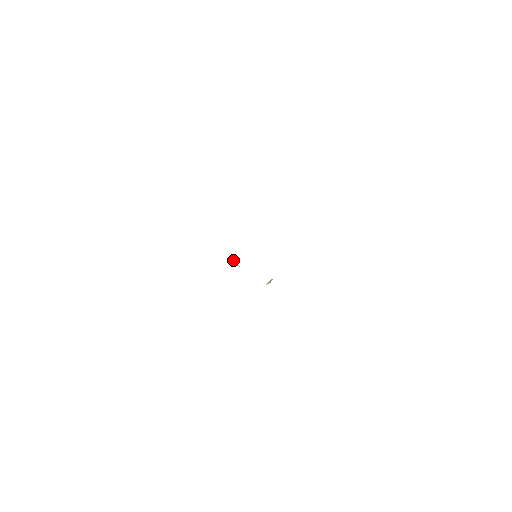
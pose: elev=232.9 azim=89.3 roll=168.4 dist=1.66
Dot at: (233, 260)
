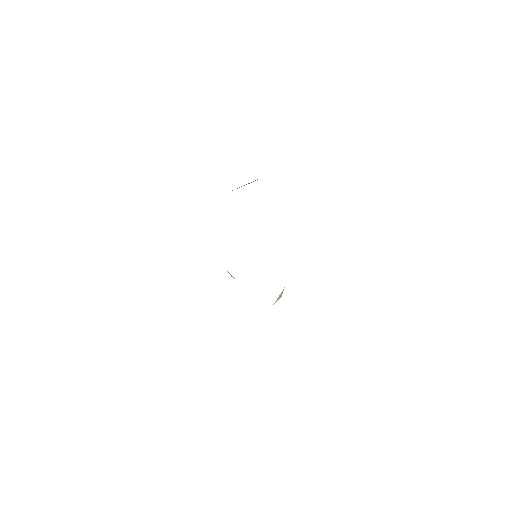
Dot at: occluded
